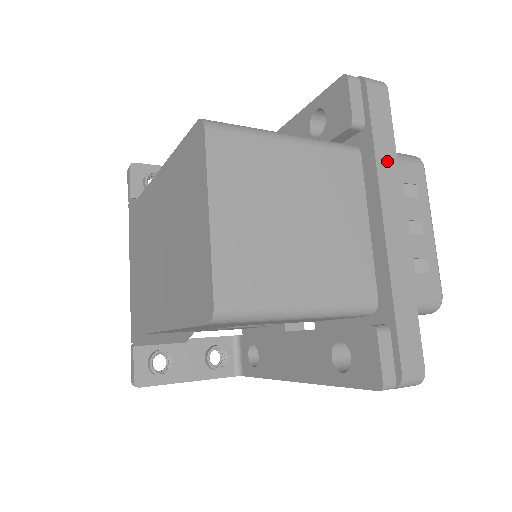
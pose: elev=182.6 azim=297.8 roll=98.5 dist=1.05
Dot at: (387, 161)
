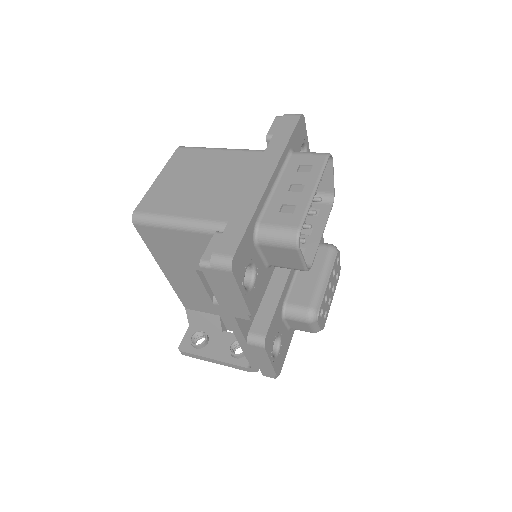
Dot at: (276, 148)
